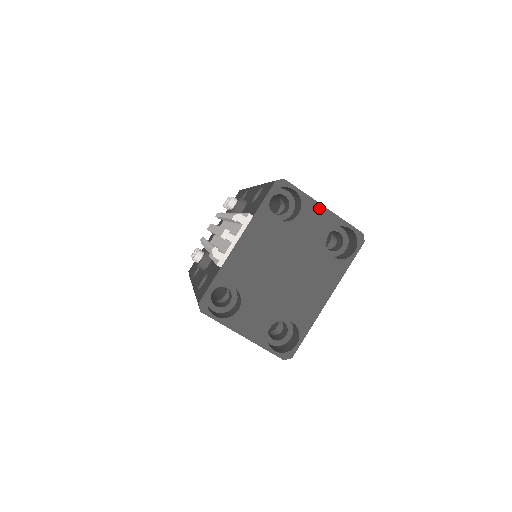
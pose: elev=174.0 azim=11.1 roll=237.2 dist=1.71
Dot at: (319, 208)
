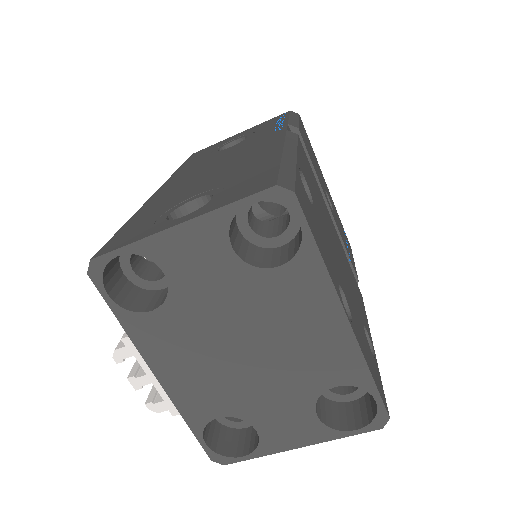
Dot at: (174, 236)
